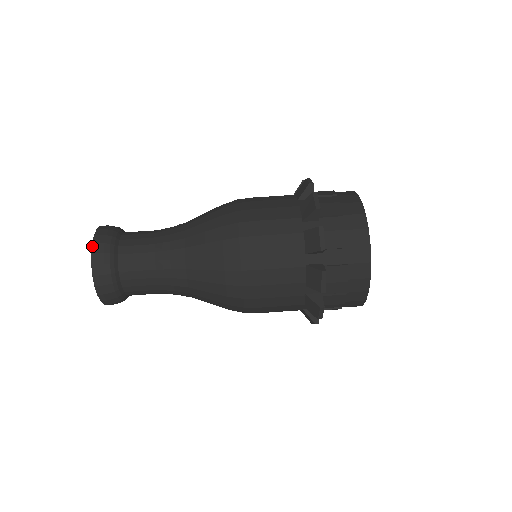
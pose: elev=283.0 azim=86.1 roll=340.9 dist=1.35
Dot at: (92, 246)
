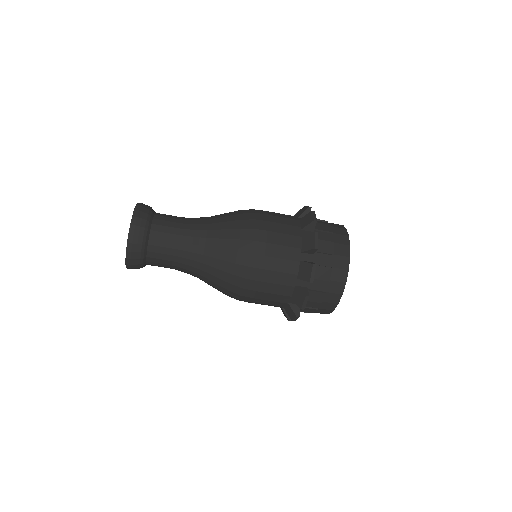
Dot at: (126, 261)
